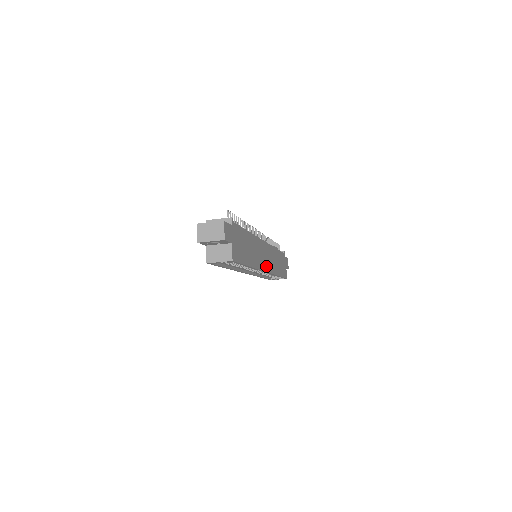
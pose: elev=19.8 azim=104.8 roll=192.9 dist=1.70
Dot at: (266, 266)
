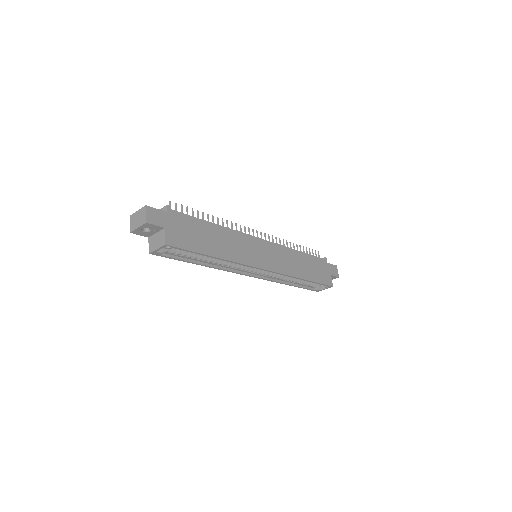
Dot at: (266, 264)
